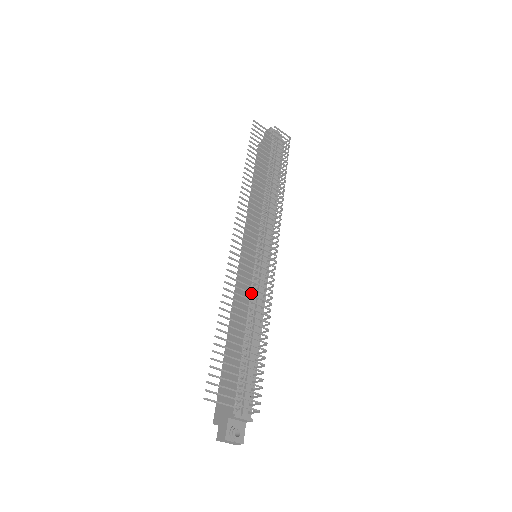
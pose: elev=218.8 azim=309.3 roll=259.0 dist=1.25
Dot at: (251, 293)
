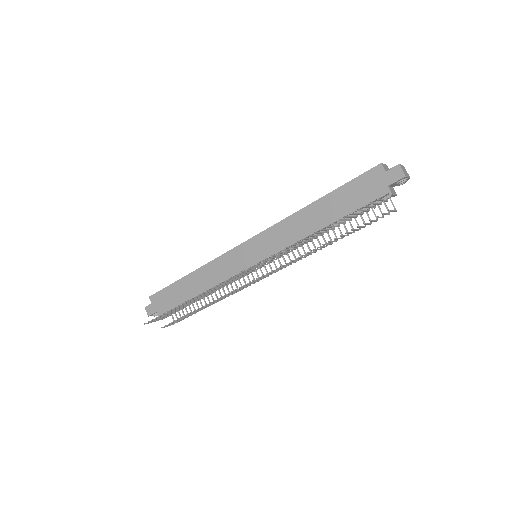
Dot at: occluded
